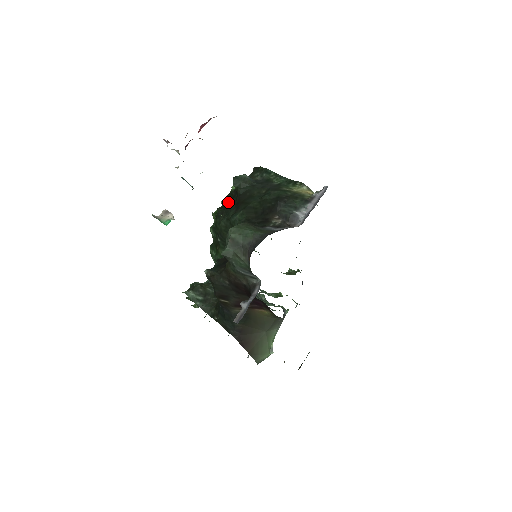
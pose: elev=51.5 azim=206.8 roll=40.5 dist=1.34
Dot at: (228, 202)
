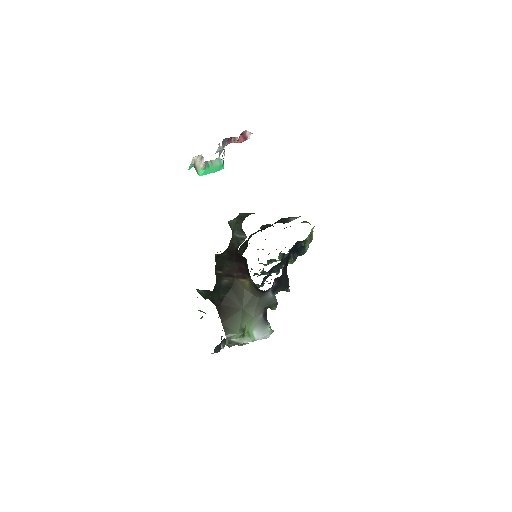
Dot at: occluded
